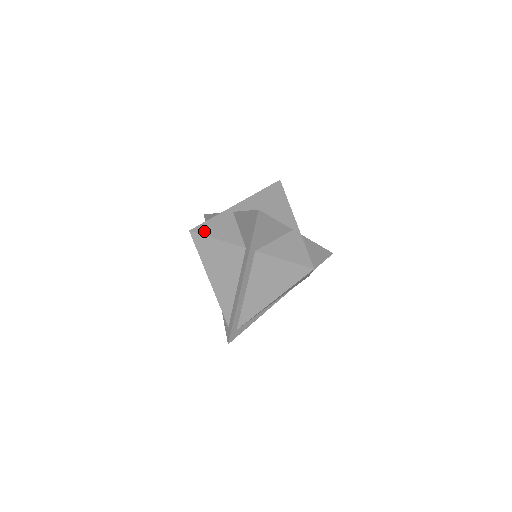
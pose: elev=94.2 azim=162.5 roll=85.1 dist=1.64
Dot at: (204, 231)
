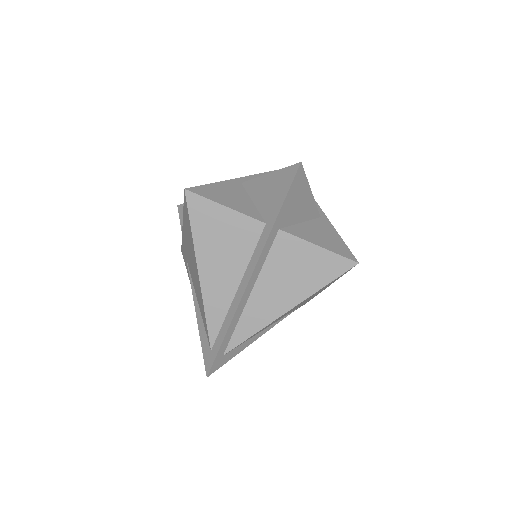
Dot at: (206, 193)
